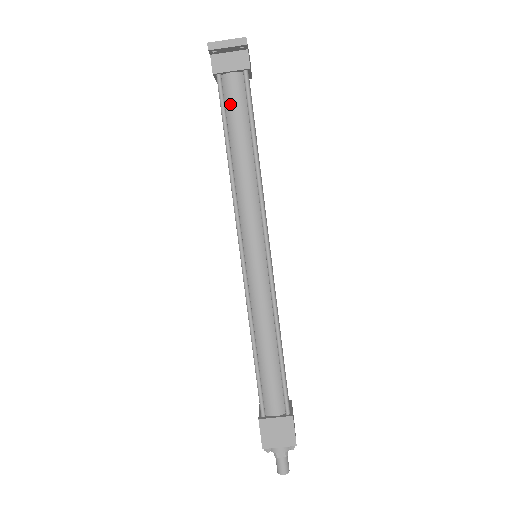
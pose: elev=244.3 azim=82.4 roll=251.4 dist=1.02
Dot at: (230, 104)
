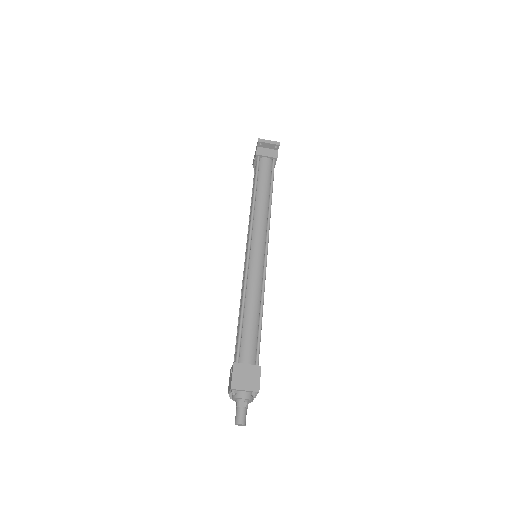
Dot at: (262, 171)
